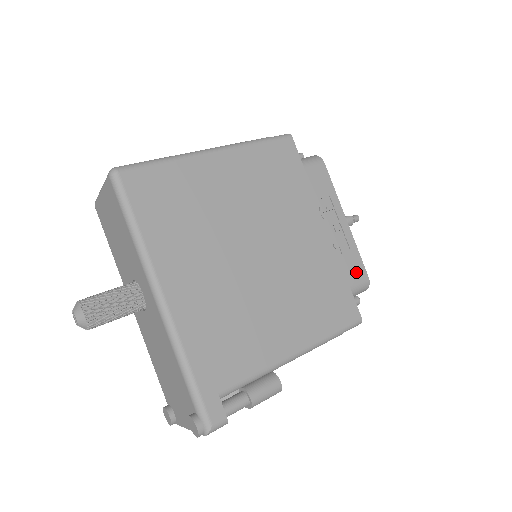
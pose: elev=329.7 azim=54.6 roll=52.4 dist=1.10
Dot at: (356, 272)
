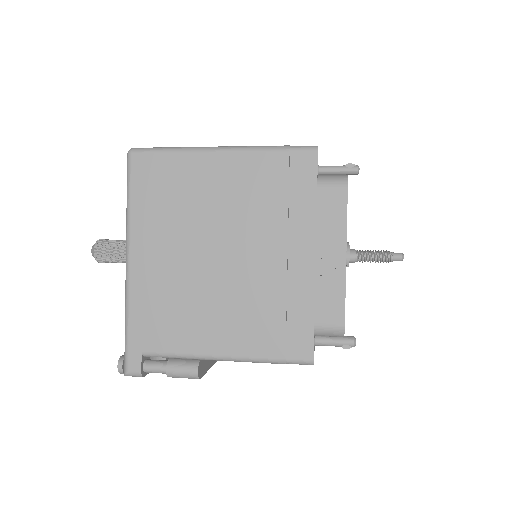
Dot at: (330, 314)
